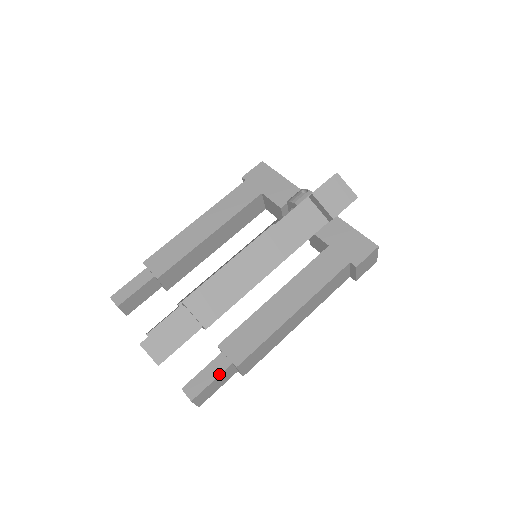
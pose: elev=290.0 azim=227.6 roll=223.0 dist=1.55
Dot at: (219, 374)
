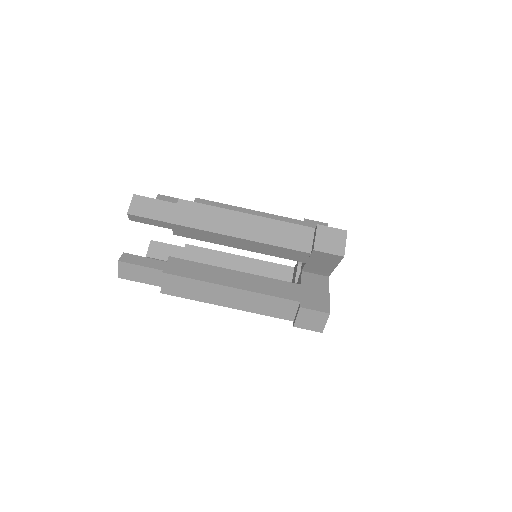
Dot at: (150, 267)
